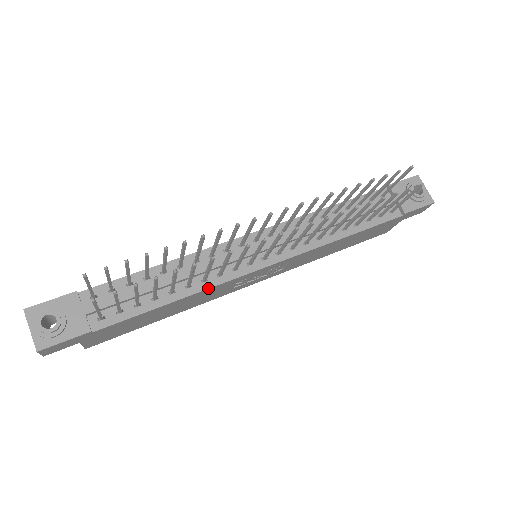
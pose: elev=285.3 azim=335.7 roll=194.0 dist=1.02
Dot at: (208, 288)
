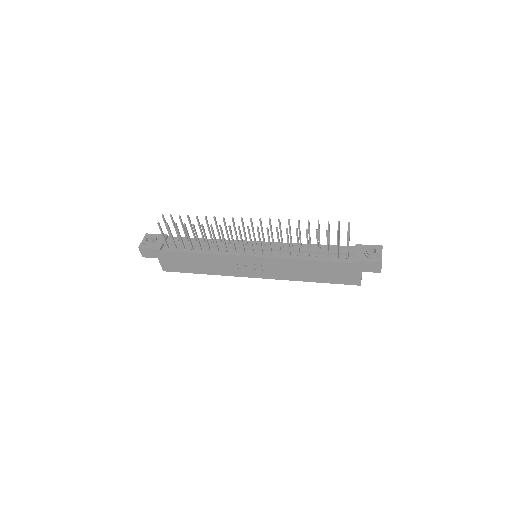
Dot at: (217, 254)
